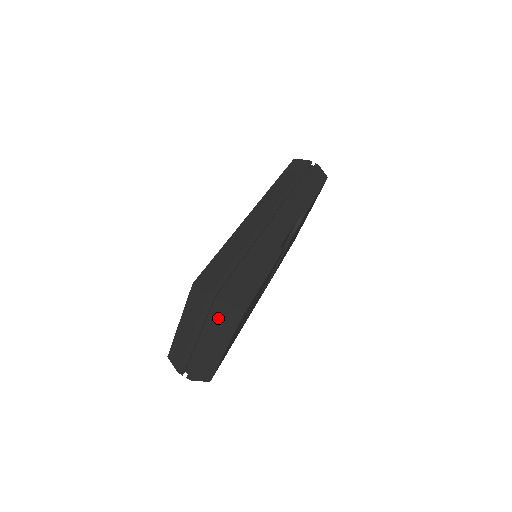
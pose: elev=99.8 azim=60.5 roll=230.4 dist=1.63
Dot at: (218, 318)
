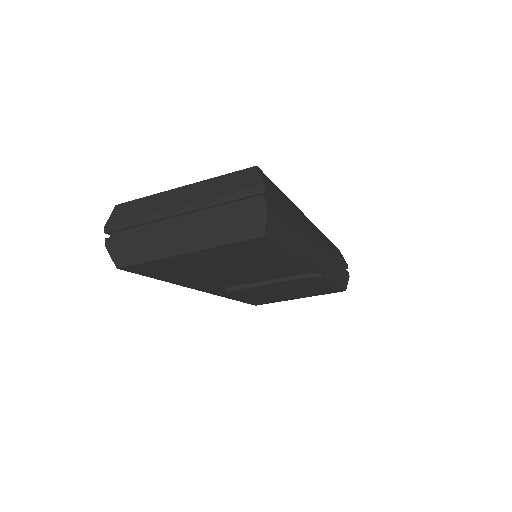
Dot at: (236, 213)
